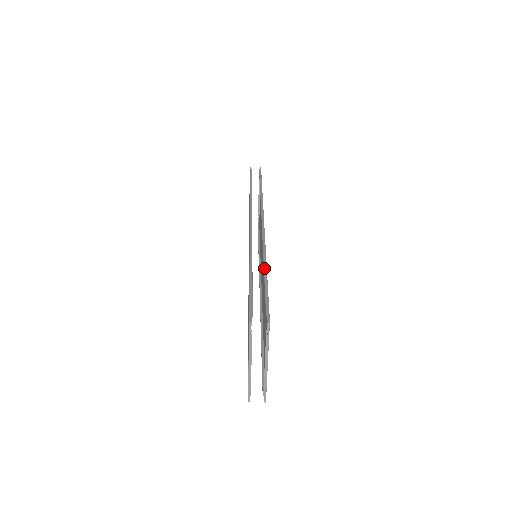
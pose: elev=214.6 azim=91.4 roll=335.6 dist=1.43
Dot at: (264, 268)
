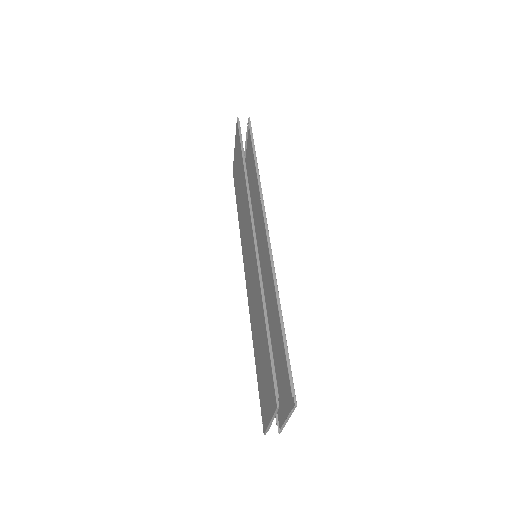
Dot at: (280, 317)
